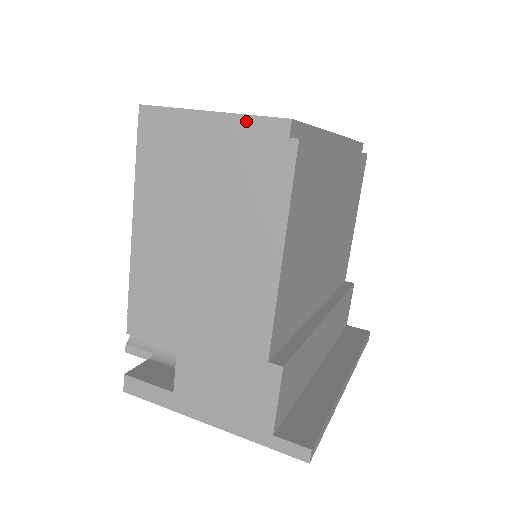
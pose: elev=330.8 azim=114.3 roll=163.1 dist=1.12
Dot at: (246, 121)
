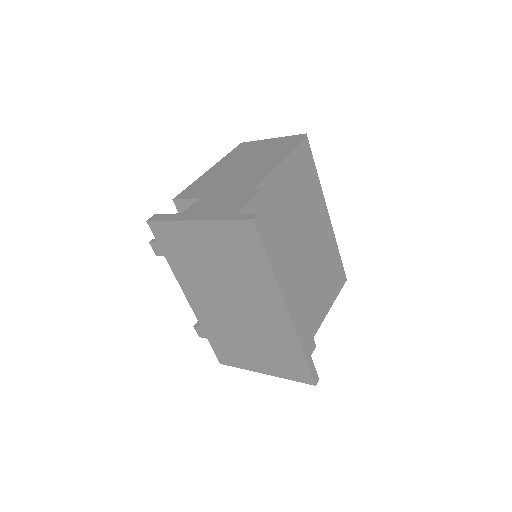
Dot at: (287, 137)
